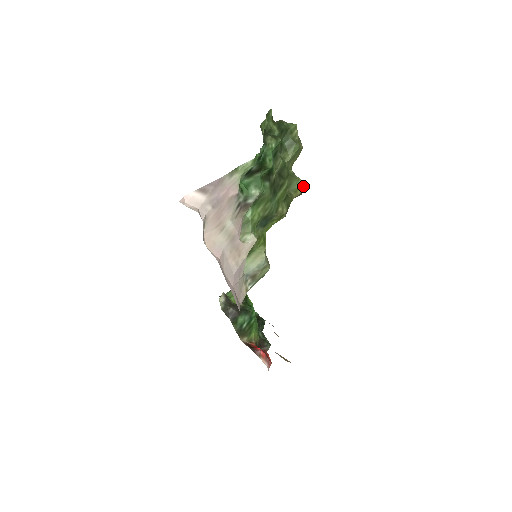
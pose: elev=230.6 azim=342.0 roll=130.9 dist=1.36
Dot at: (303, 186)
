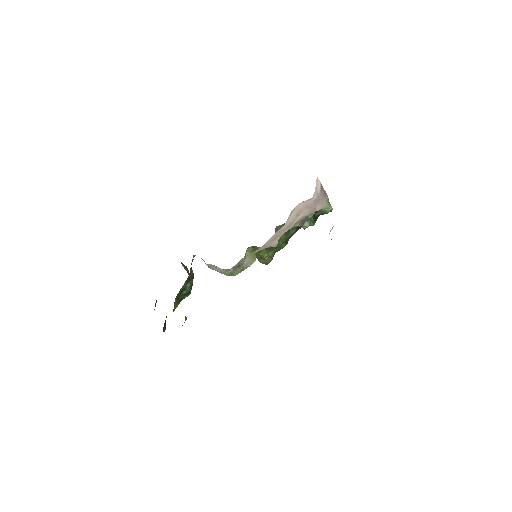
Dot at: (271, 260)
